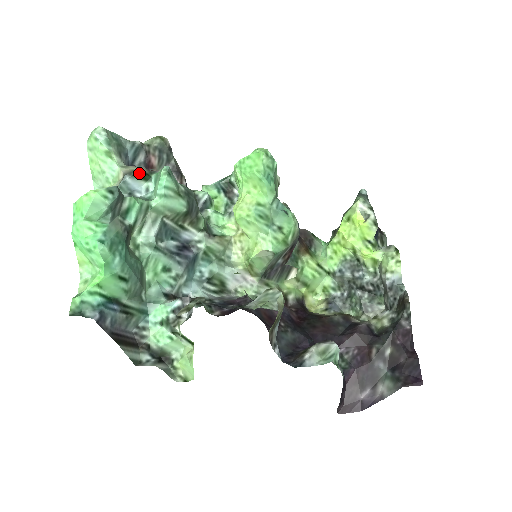
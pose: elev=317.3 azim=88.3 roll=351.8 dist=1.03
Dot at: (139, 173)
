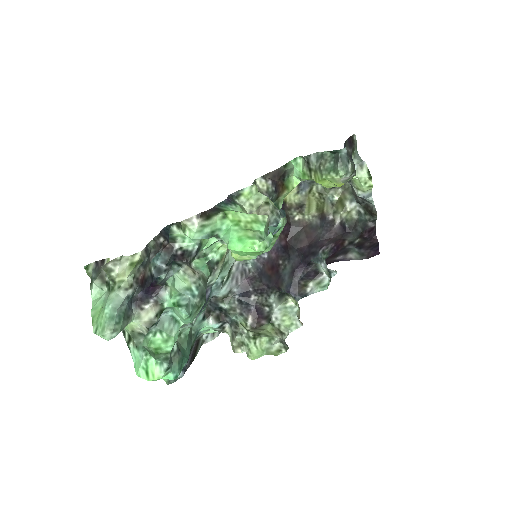
Dot at: occluded
